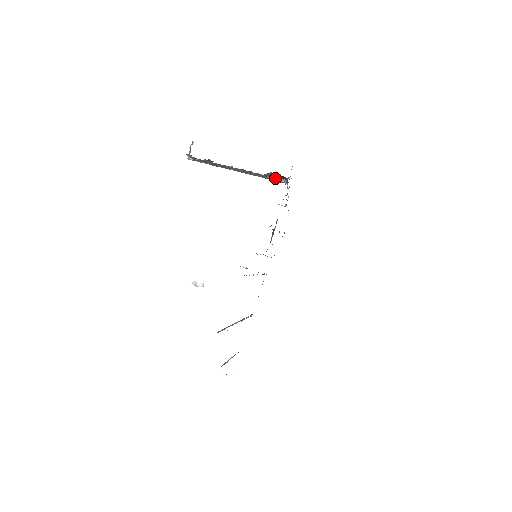
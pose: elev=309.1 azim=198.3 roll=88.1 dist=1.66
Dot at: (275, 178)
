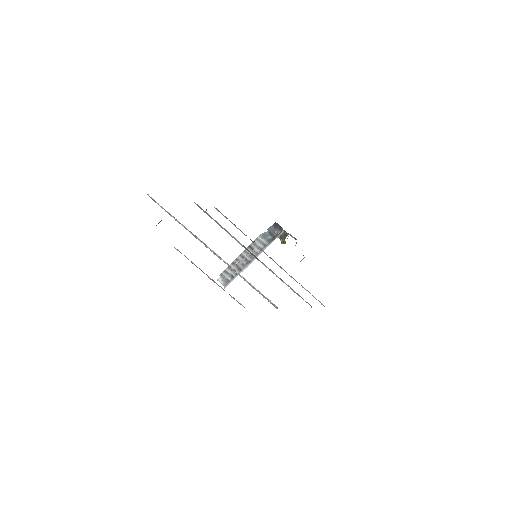
Dot at: (275, 236)
